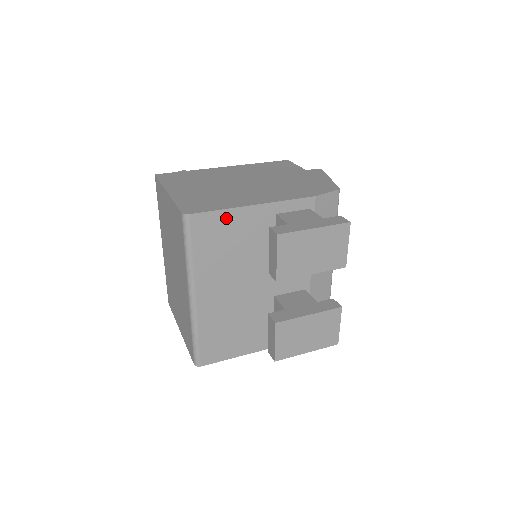
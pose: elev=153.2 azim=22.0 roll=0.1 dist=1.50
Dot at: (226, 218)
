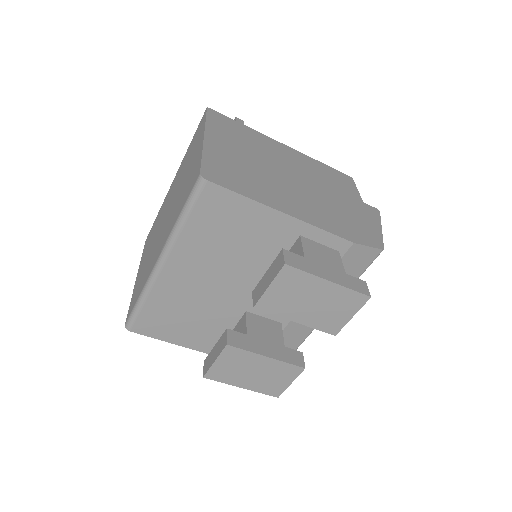
Dot at: (244, 208)
